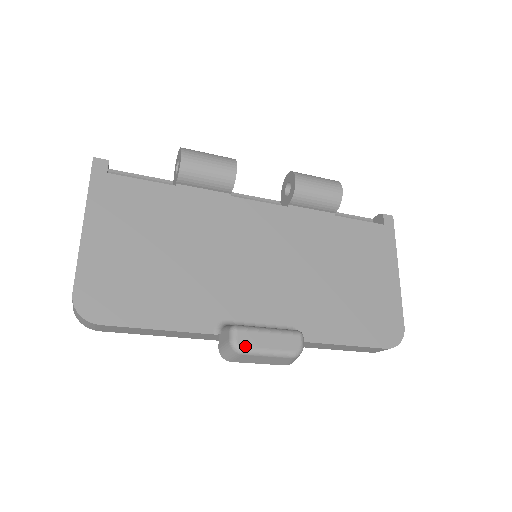
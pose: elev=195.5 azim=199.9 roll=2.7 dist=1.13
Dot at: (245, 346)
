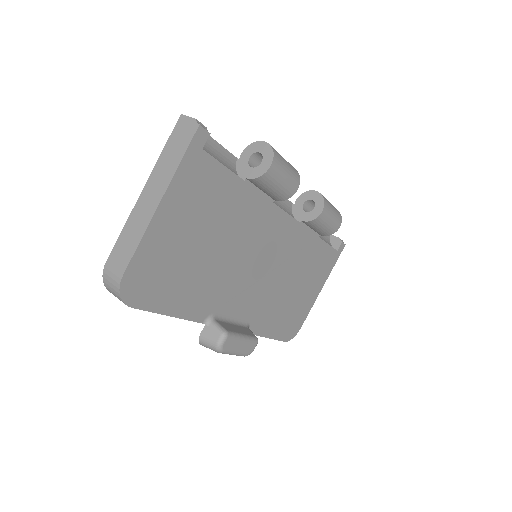
Dot at: (226, 350)
